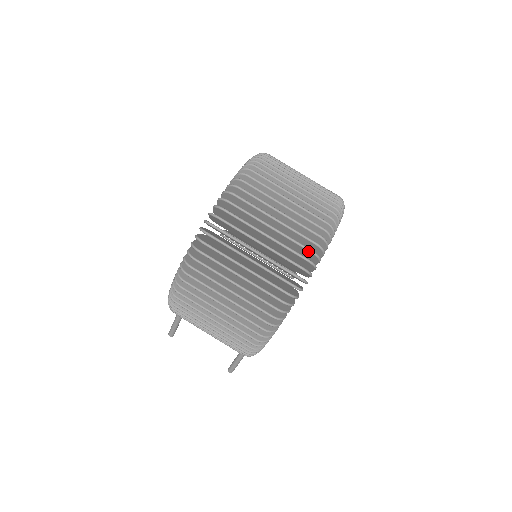
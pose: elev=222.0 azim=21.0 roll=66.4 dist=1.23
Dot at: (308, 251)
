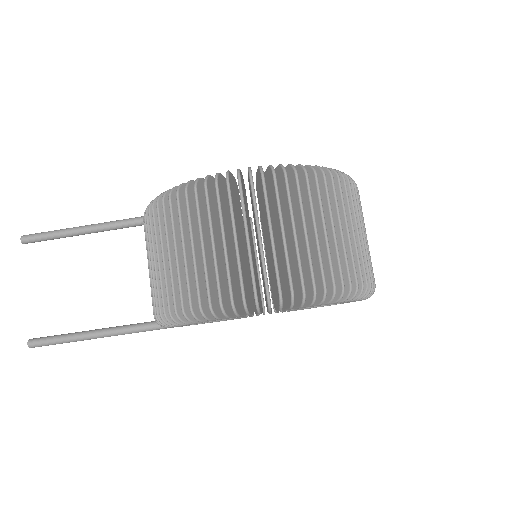
Dot at: (365, 280)
